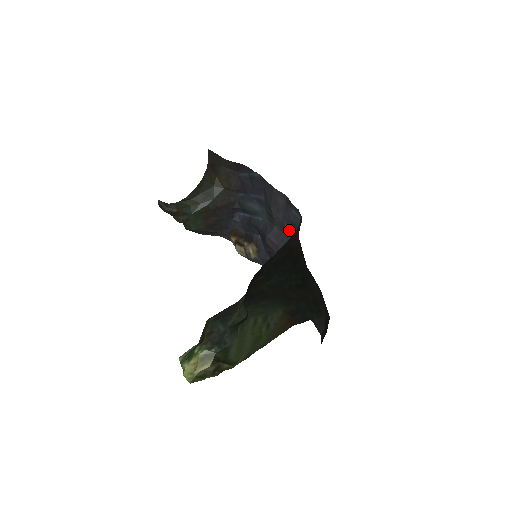
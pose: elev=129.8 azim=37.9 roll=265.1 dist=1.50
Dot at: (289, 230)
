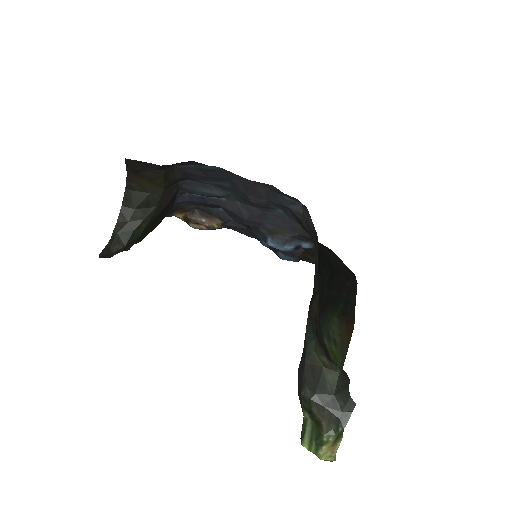
Dot at: (277, 209)
